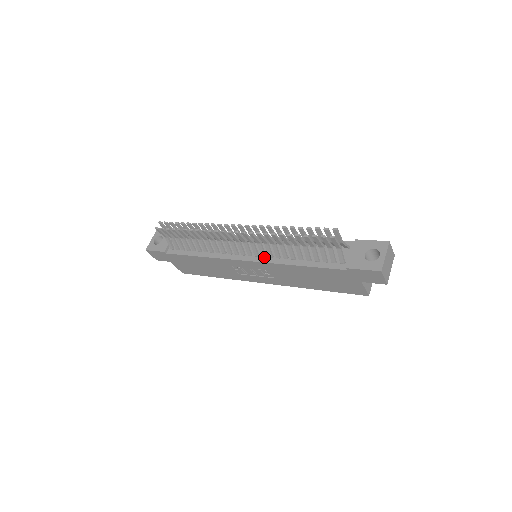
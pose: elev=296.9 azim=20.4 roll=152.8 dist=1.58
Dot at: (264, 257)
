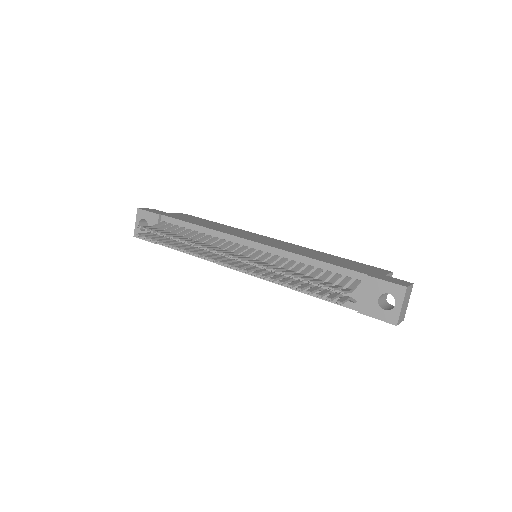
Dot at: occluded
